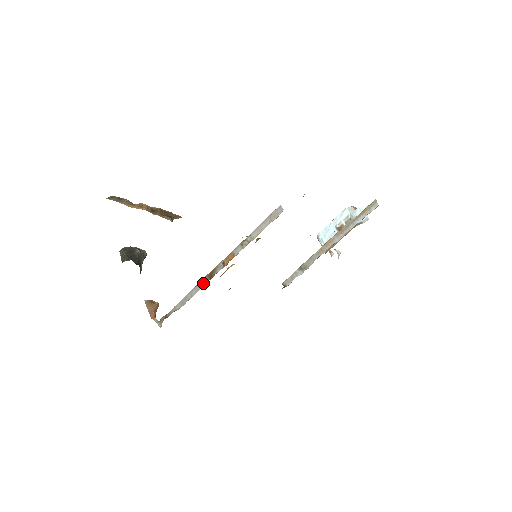
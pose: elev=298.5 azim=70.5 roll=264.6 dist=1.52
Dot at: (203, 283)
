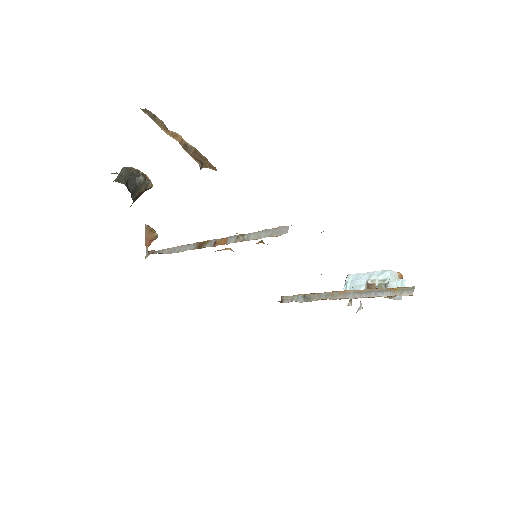
Dot at: (192, 247)
